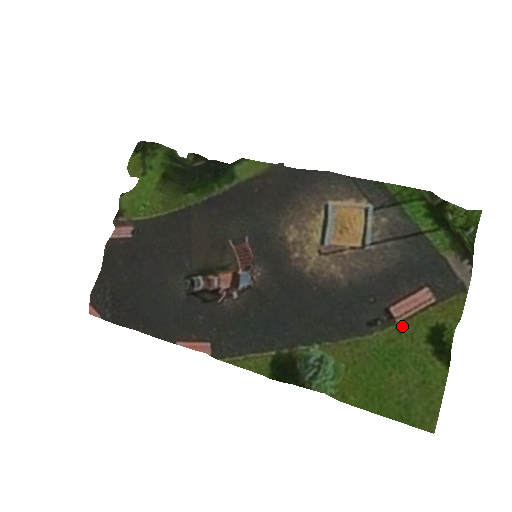
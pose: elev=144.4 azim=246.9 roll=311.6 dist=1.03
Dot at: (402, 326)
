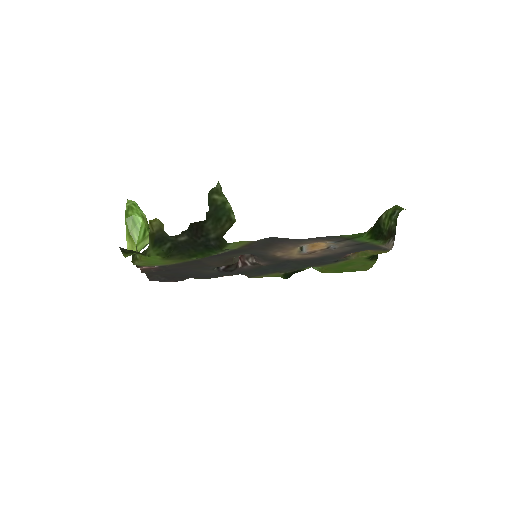
Dot at: (353, 259)
